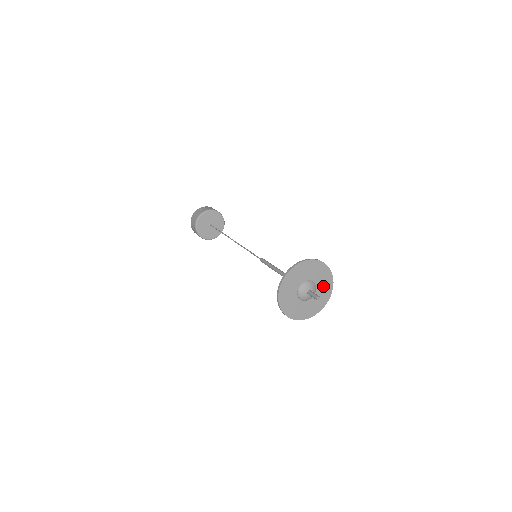
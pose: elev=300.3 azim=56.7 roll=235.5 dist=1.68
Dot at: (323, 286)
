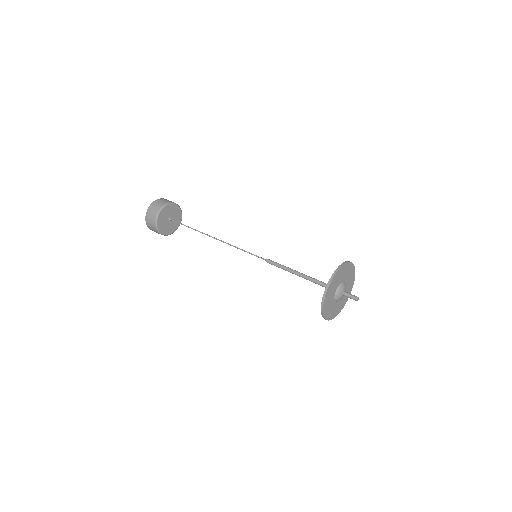
Dot at: occluded
